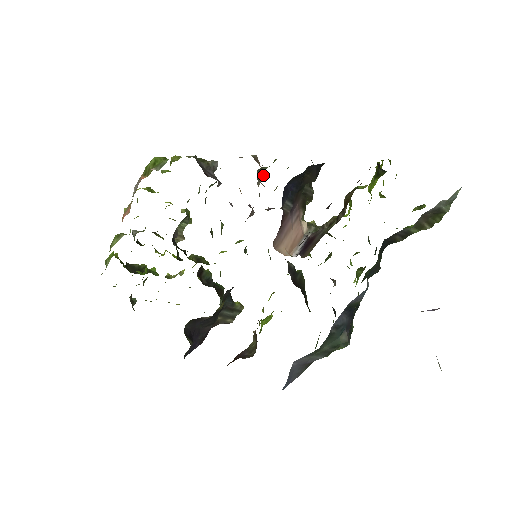
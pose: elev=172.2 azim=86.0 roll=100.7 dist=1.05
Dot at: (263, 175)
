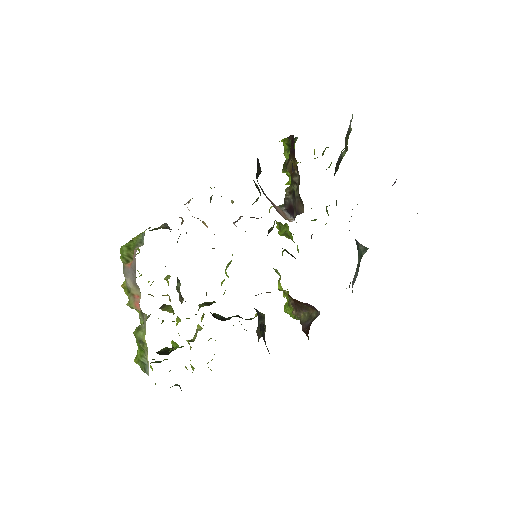
Dot at: occluded
